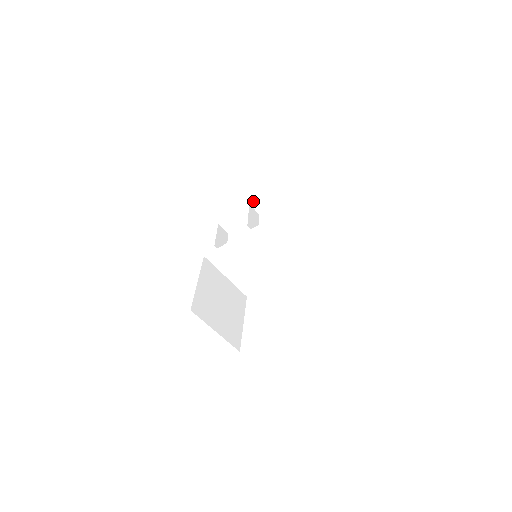
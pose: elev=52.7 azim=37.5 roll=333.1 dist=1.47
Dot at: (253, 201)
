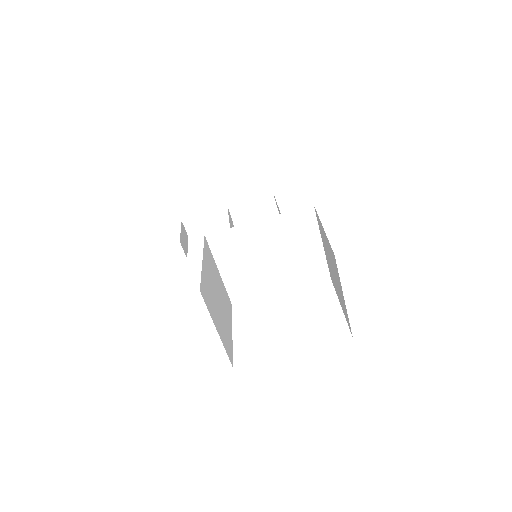
Dot at: occluded
